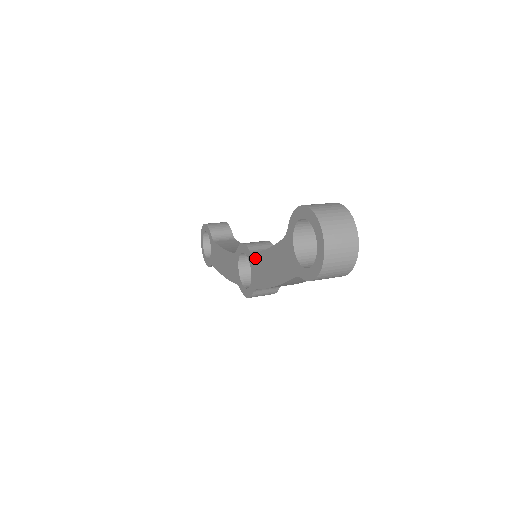
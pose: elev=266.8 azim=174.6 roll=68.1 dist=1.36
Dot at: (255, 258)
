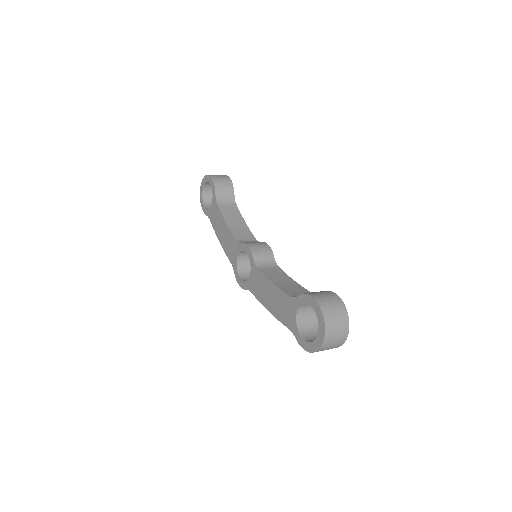
Dot at: (258, 273)
